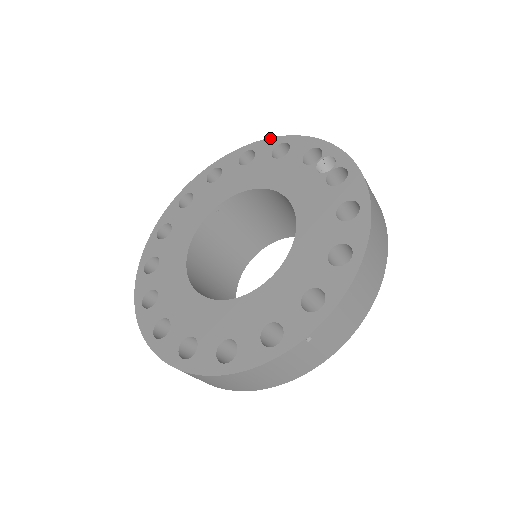
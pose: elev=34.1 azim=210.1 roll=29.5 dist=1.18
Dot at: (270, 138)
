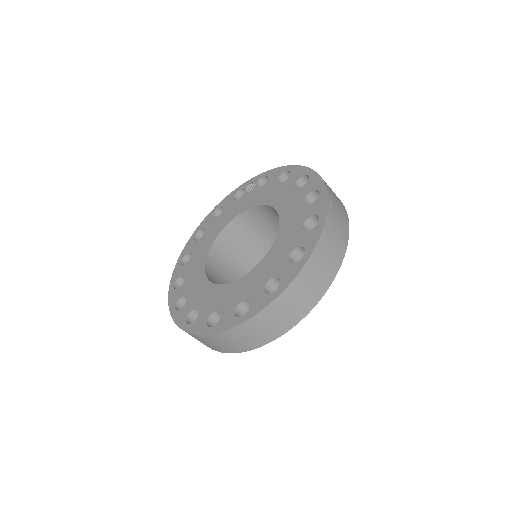
Dot at: (204, 219)
